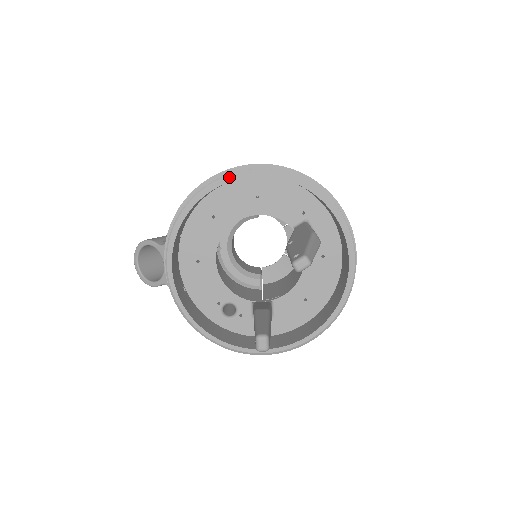
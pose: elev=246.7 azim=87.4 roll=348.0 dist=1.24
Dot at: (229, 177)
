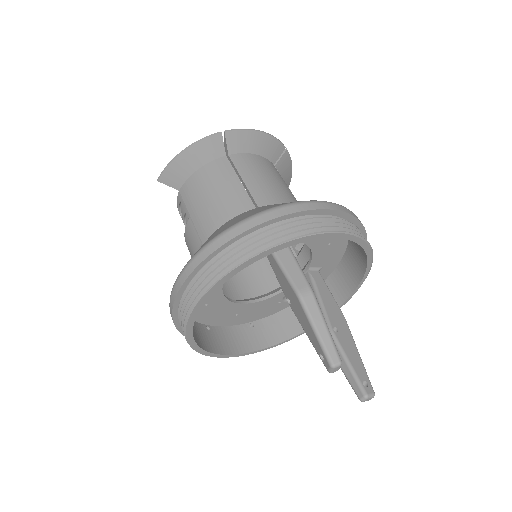
Dot at: (189, 325)
